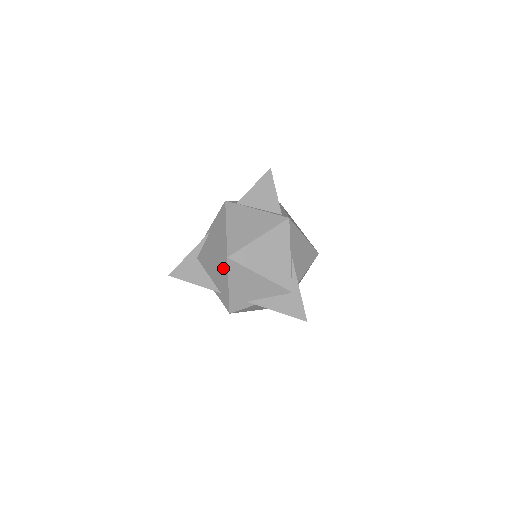
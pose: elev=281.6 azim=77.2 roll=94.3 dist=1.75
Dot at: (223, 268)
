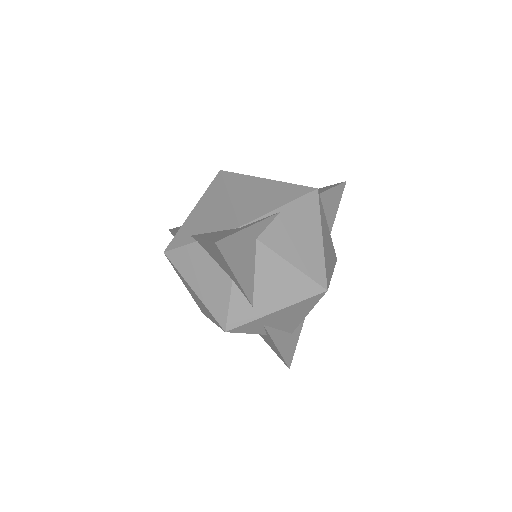
Dot at: occluded
